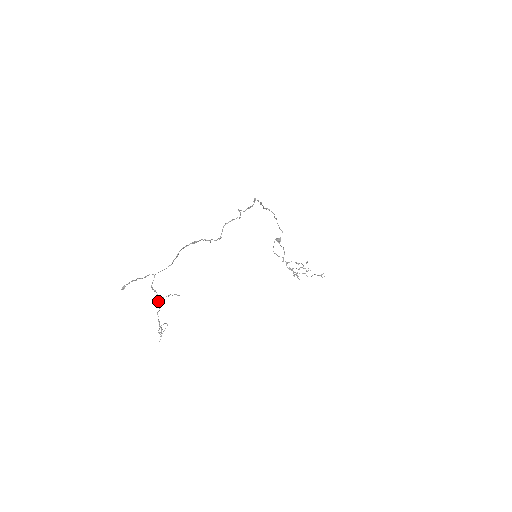
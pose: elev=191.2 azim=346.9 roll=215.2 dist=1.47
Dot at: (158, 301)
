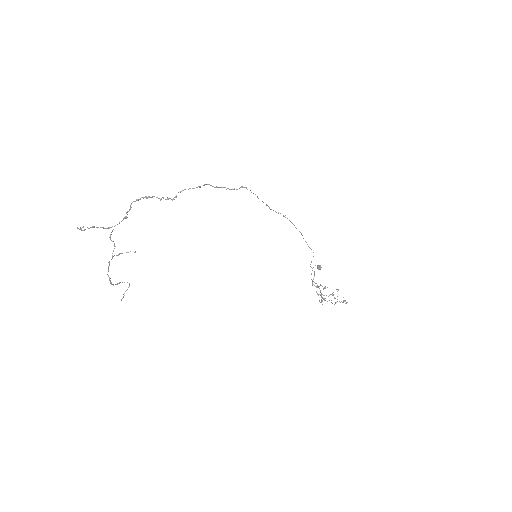
Dot at: (113, 251)
